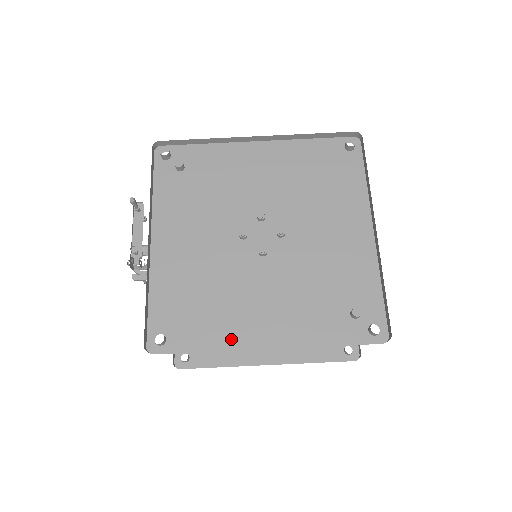
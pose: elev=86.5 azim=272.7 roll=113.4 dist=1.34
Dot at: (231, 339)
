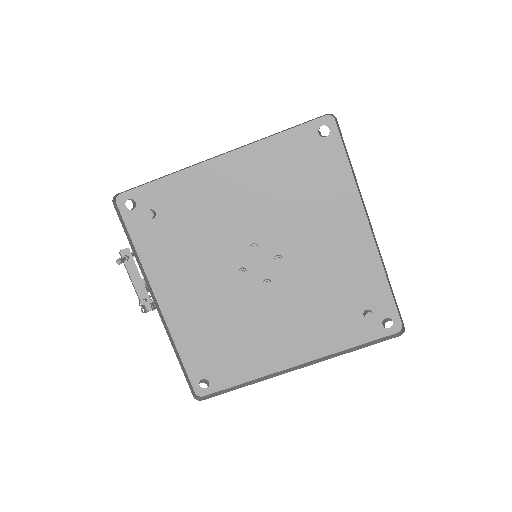
Dot at: (264, 366)
